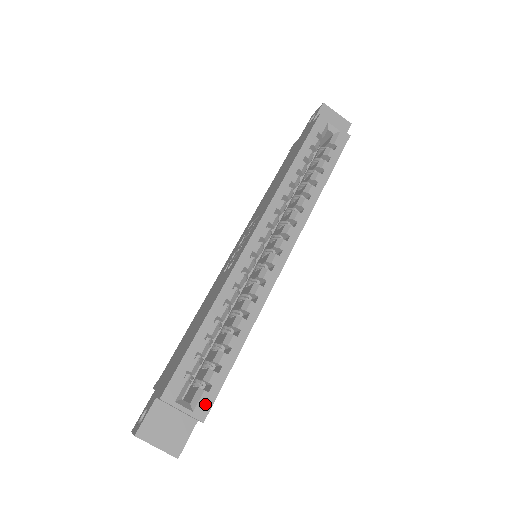
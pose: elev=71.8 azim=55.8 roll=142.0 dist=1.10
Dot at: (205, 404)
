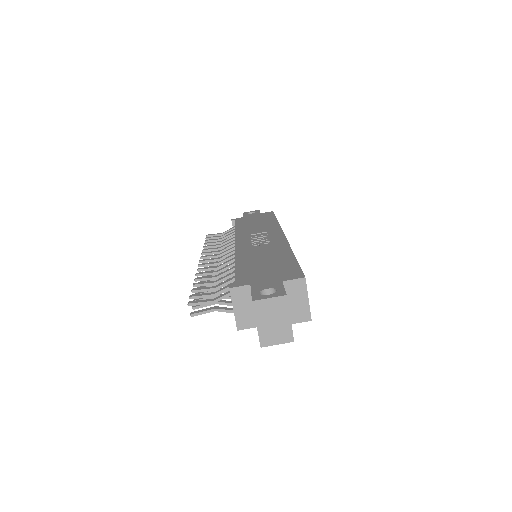
Dot at: occluded
